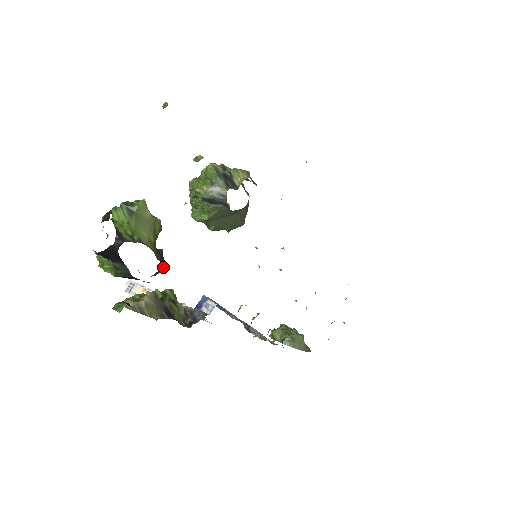
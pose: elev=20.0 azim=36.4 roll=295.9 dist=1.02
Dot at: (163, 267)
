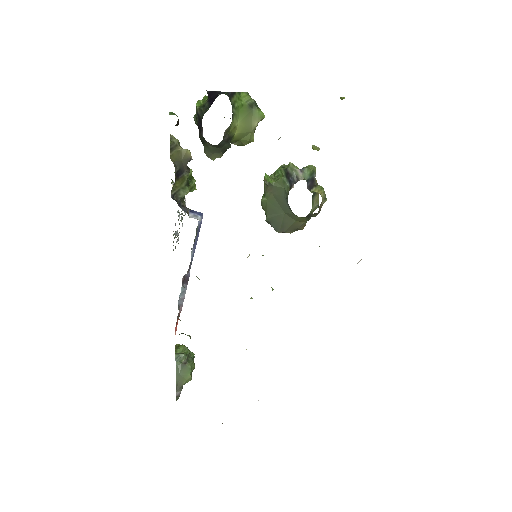
Dot at: (216, 157)
